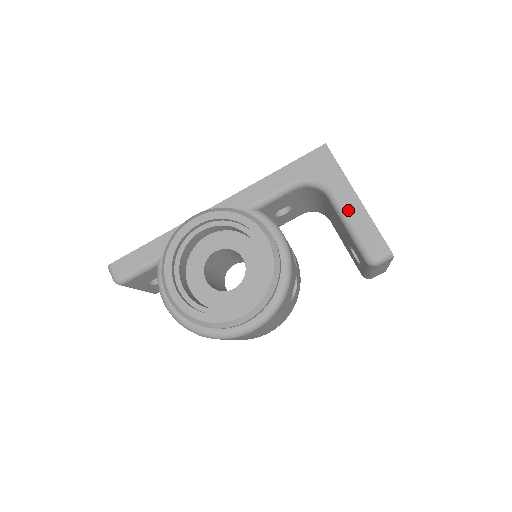
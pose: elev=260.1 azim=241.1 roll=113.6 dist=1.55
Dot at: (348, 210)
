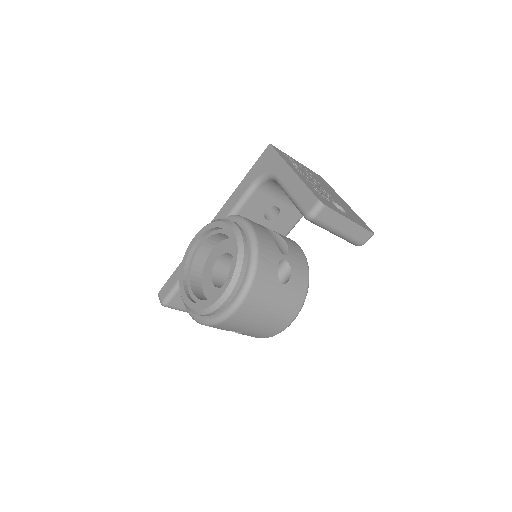
Dot at: (287, 184)
